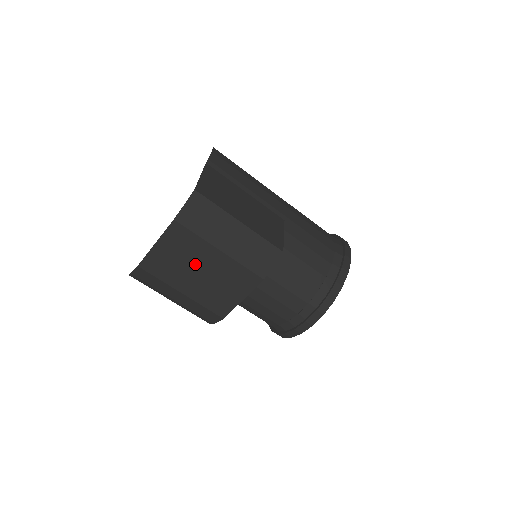
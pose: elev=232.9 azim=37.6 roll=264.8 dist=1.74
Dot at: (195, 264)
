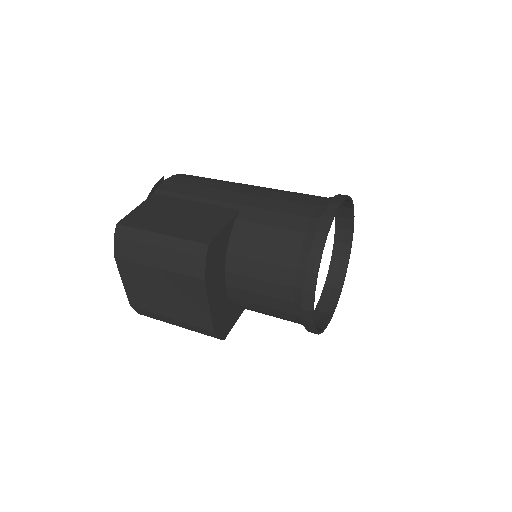
Dot at: (155, 288)
